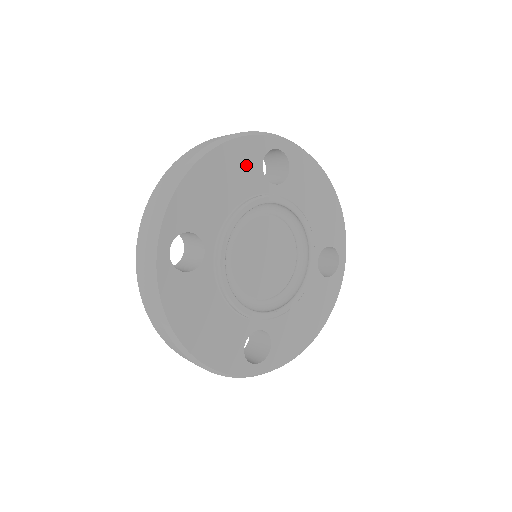
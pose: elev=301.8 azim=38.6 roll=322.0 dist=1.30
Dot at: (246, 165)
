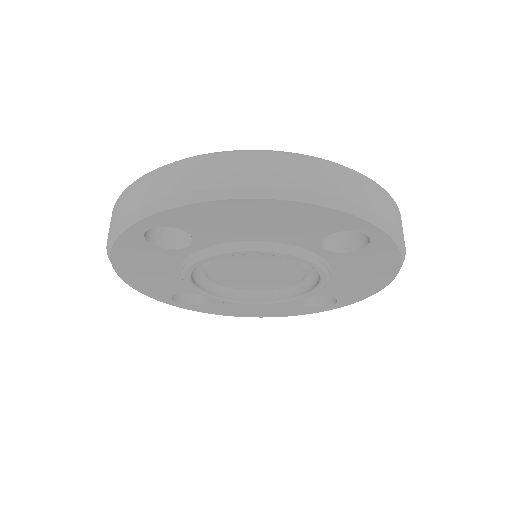
Dot at: (309, 226)
